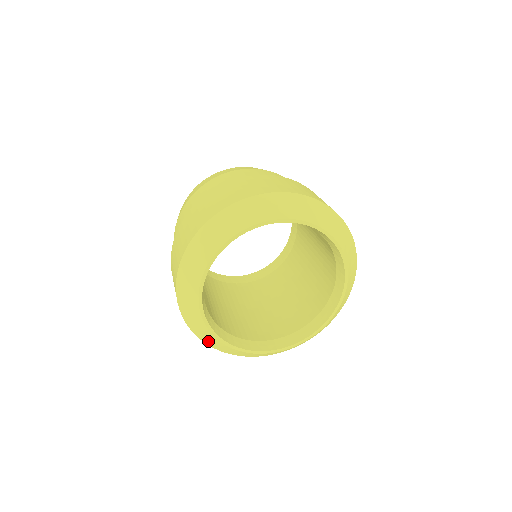
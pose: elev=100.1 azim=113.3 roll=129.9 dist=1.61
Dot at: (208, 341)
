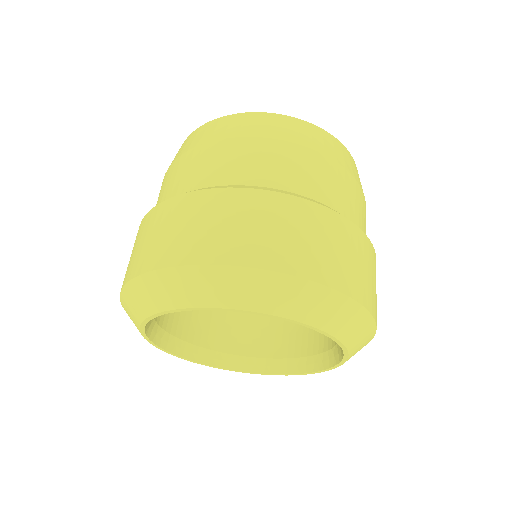
Dot at: occluded
